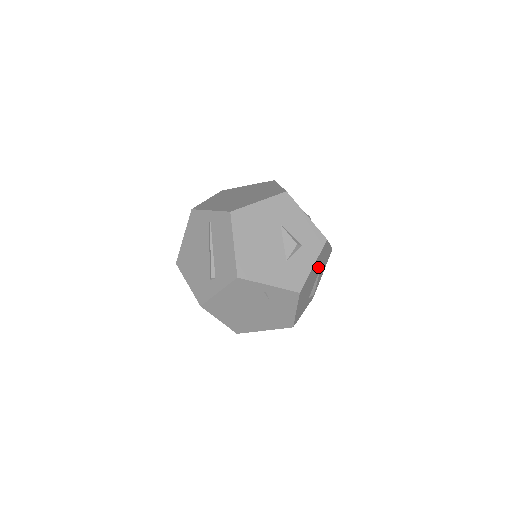
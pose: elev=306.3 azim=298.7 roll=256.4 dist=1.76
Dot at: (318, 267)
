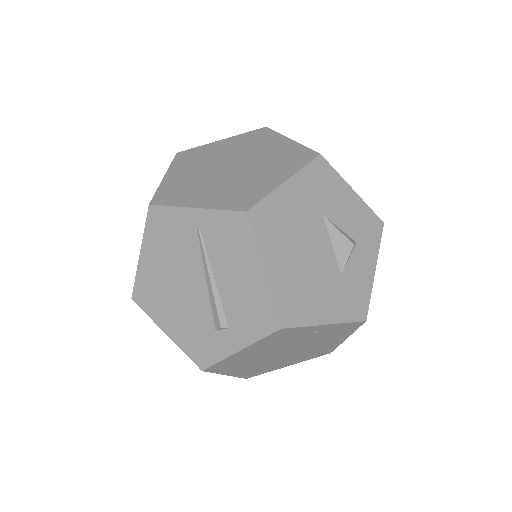
Dot at: occluded
